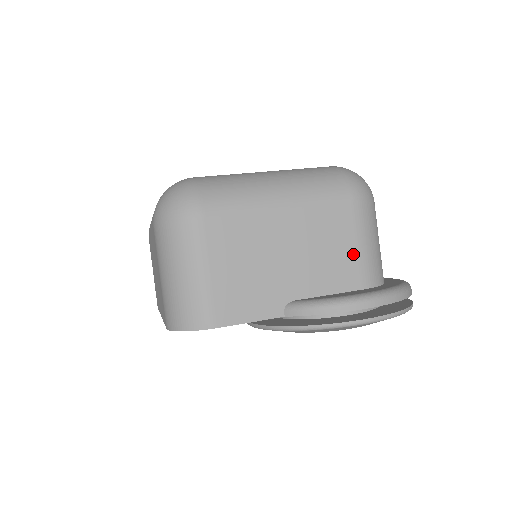
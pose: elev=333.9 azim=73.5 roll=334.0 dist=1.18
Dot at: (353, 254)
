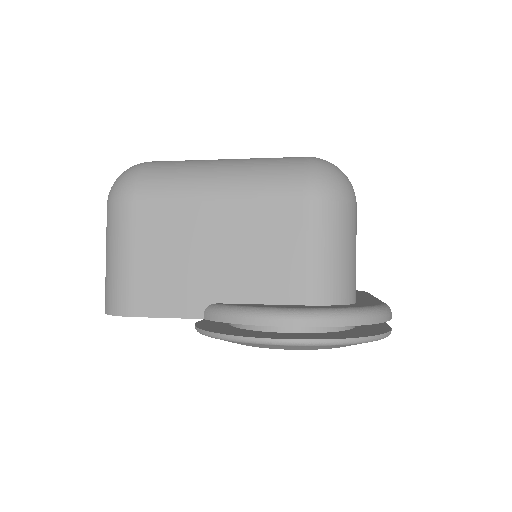
Dot at: (297, 261)
